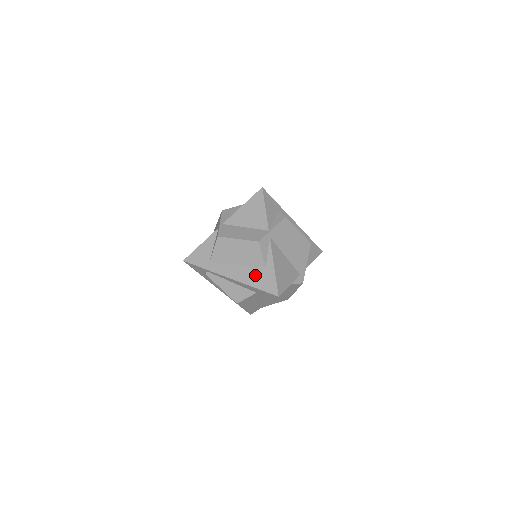
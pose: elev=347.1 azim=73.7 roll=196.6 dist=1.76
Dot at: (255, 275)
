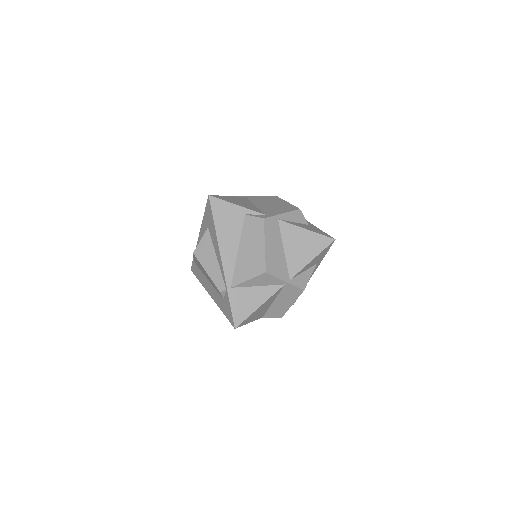
Dot at: occluded
